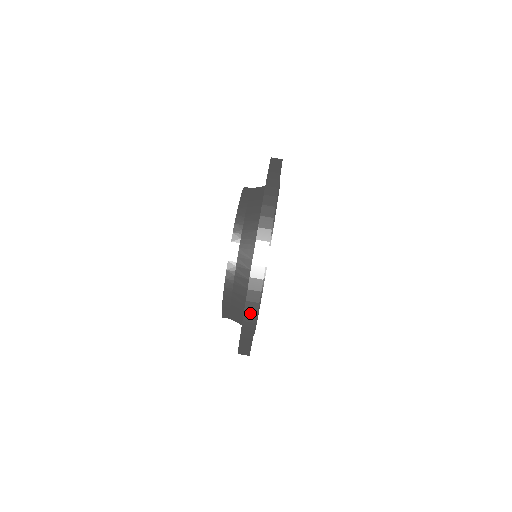
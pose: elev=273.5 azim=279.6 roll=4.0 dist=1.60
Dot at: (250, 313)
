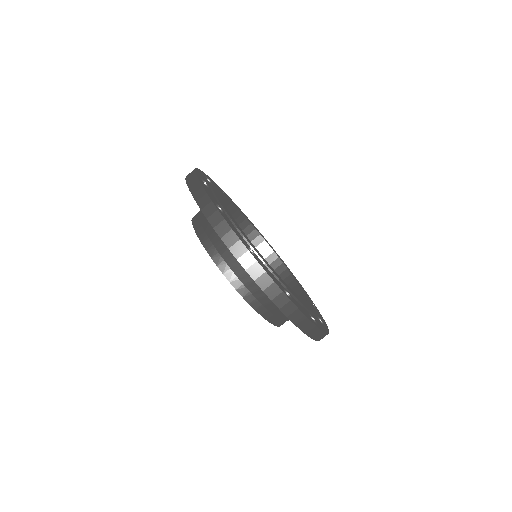
Dot at: (251, 267)
